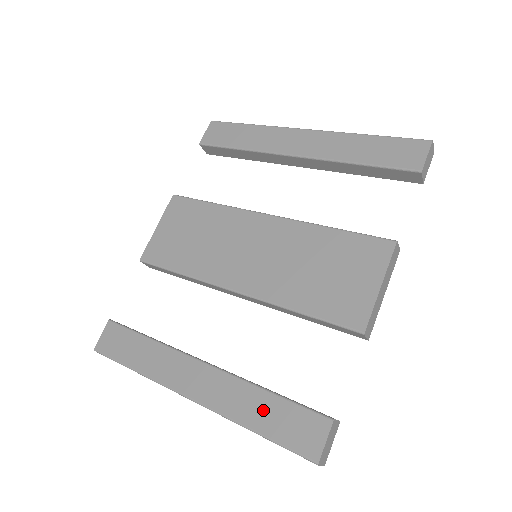
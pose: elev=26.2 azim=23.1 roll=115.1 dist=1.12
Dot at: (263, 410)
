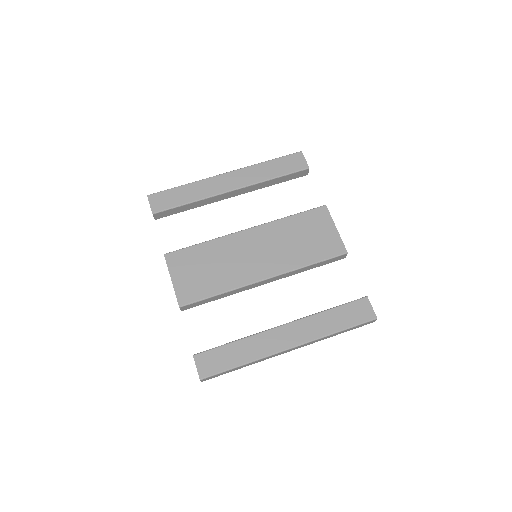
Dot at: (335, 319)
